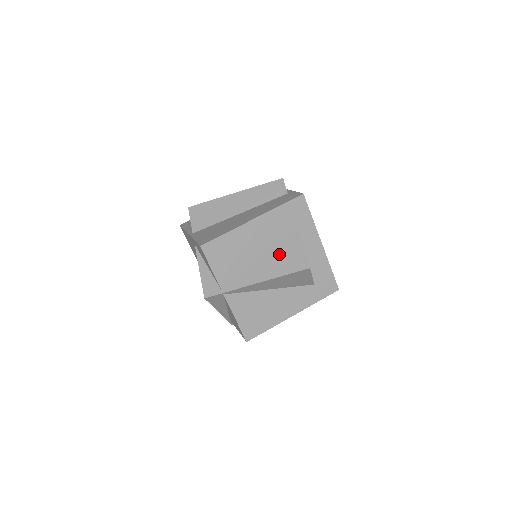
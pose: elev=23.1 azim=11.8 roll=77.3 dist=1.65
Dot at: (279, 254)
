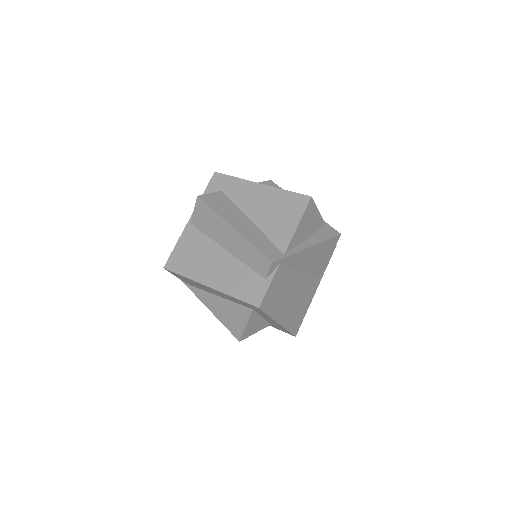
Dot at: (229, 310)
